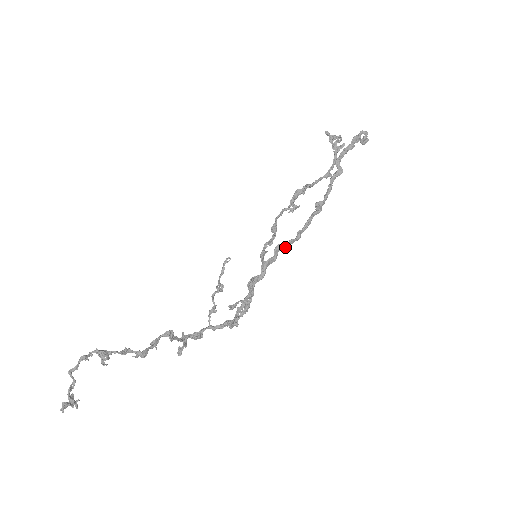
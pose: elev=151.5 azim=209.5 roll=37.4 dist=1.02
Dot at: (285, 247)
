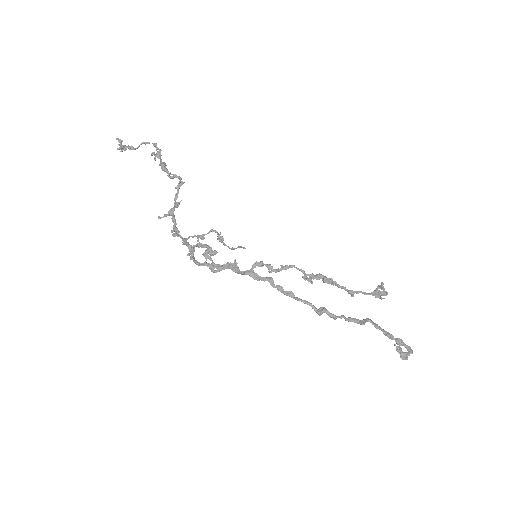
Dot at: (273, 285)
